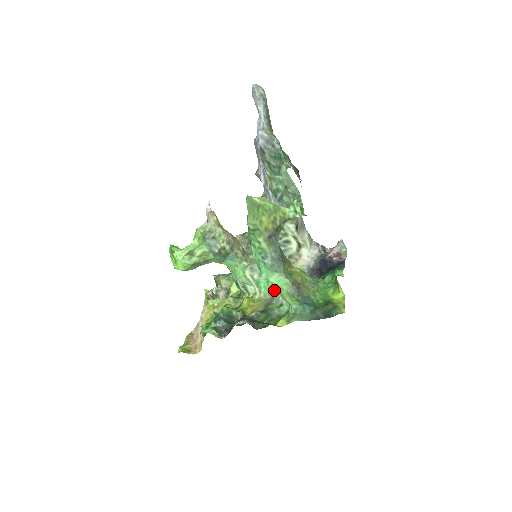
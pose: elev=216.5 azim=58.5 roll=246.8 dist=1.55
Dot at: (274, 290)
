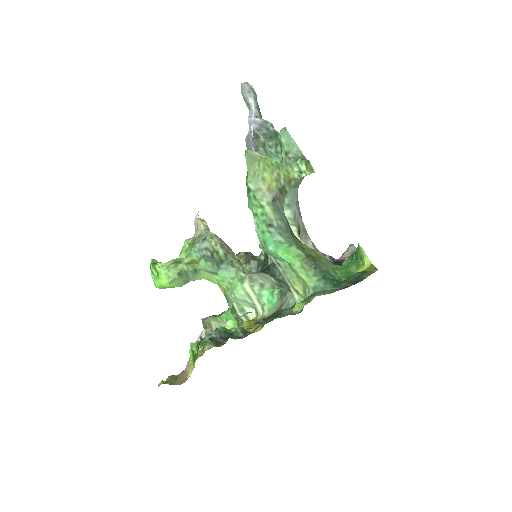
Dot at: (281, 298)
